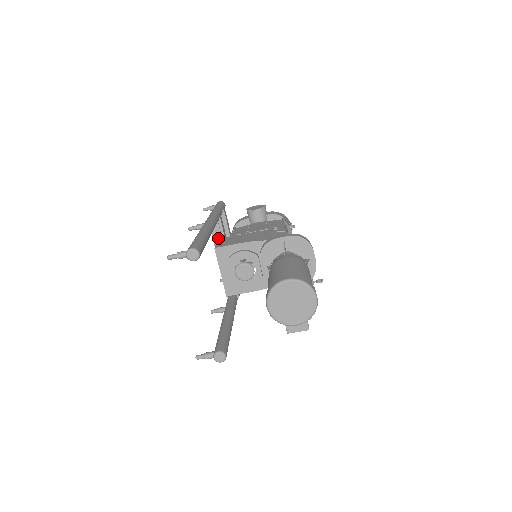
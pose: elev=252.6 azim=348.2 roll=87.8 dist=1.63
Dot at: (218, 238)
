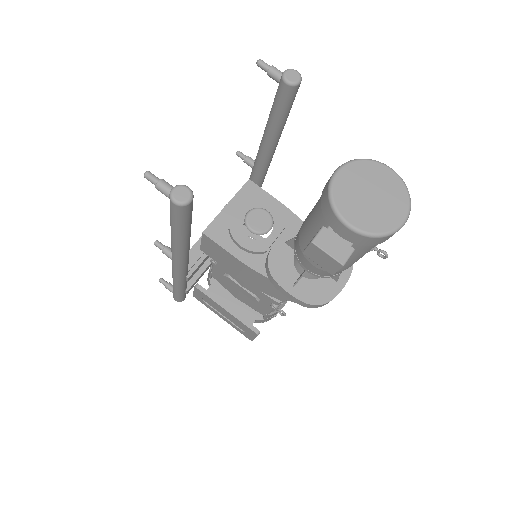
Dot at: occluded
